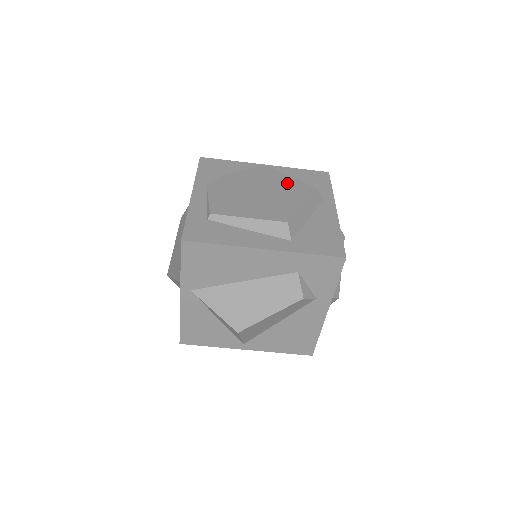
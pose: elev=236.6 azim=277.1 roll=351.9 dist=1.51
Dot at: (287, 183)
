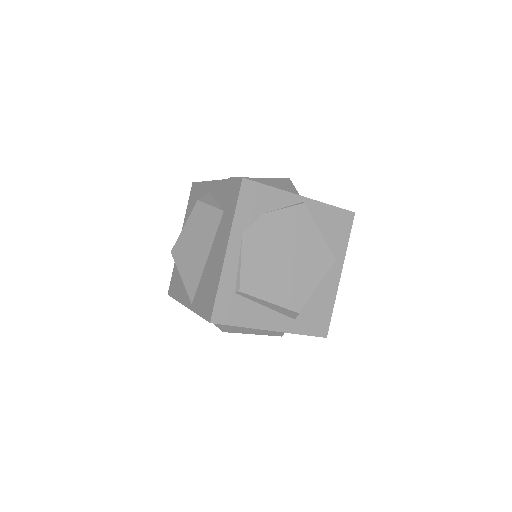
Dot at: (314, 245)
